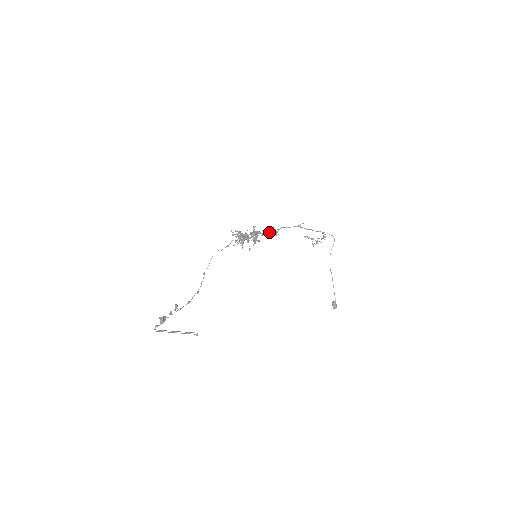
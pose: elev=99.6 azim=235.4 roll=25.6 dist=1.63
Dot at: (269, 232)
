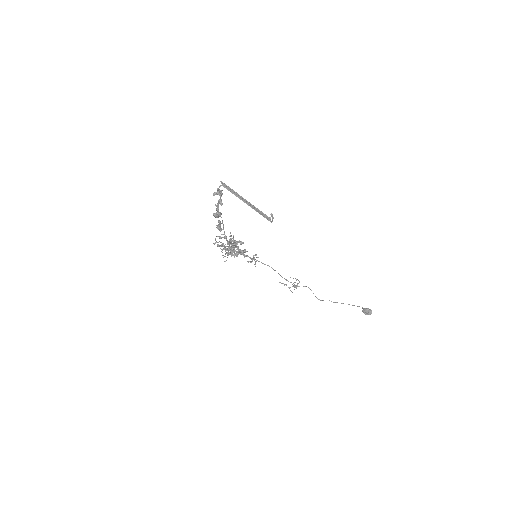
Dot at: occluded
